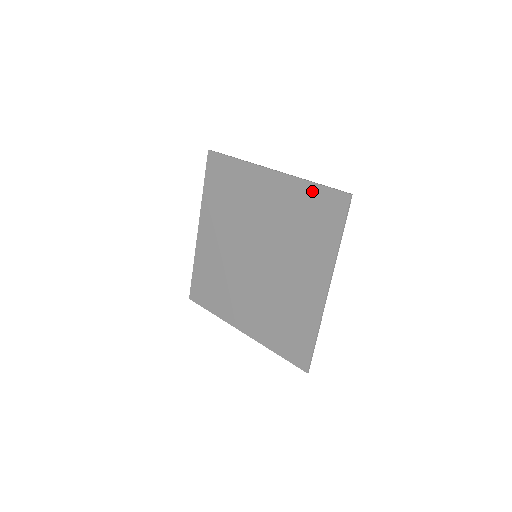
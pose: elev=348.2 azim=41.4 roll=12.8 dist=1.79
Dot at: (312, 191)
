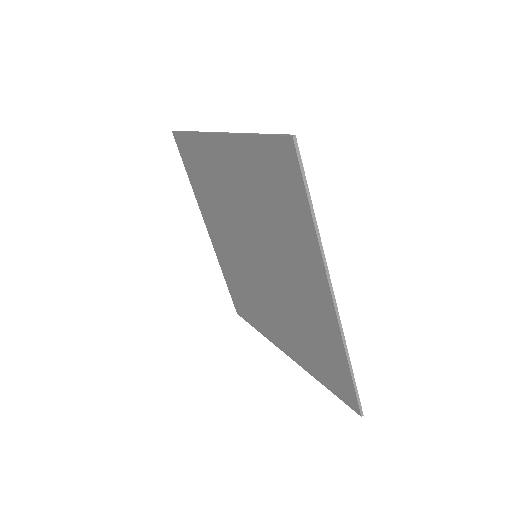
Dot at: (257, 149)
